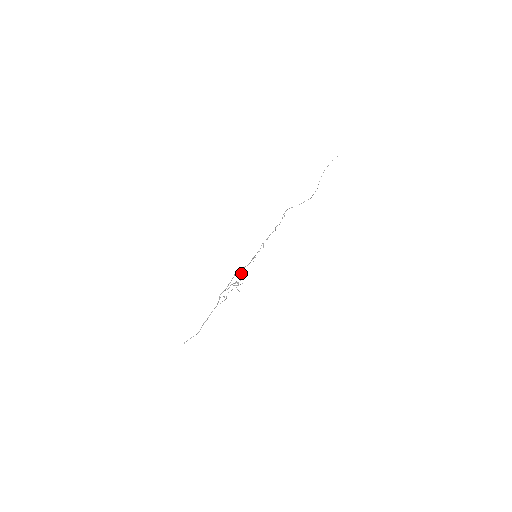
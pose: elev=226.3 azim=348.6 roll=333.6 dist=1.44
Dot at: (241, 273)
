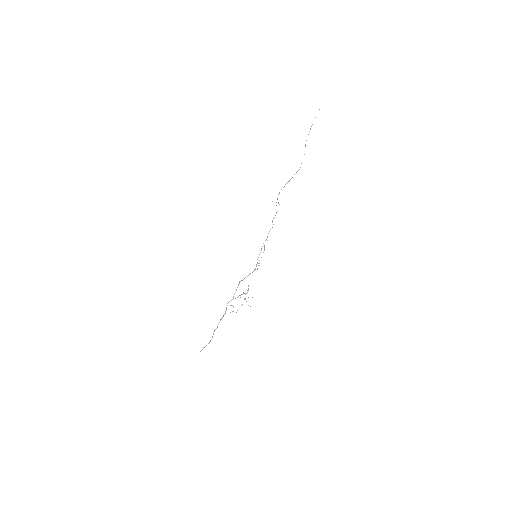
Dot at: (248, 285)
